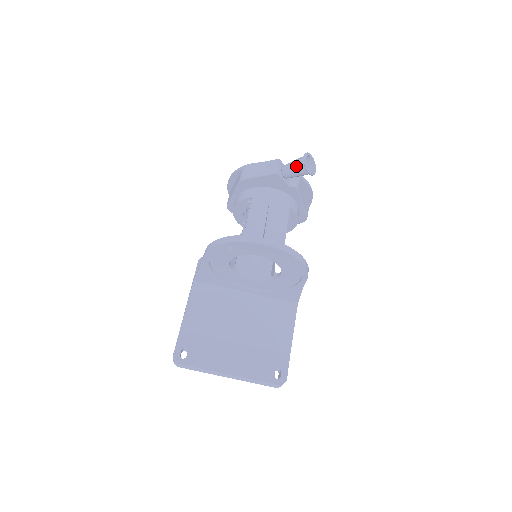
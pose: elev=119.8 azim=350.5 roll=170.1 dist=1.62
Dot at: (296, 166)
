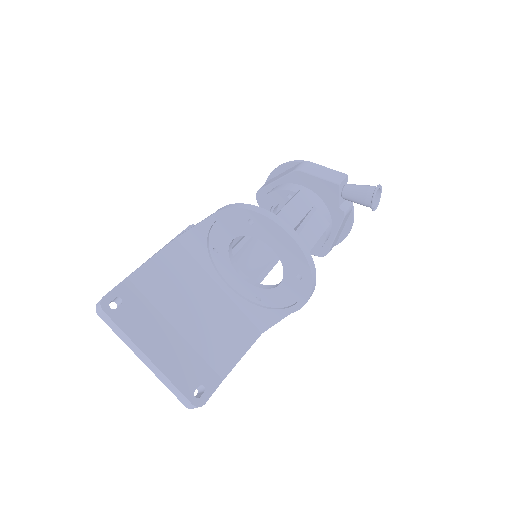
Dot at: (363, 190)
